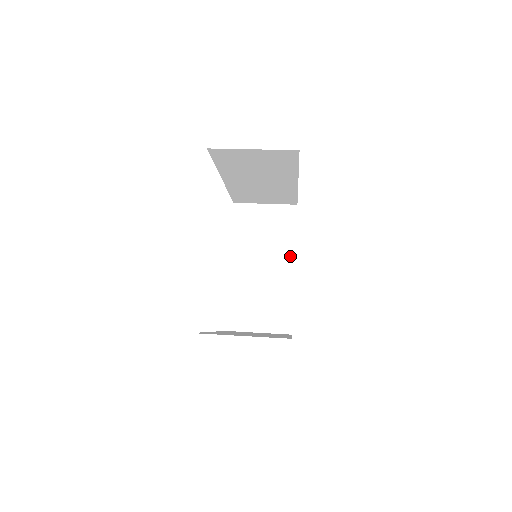
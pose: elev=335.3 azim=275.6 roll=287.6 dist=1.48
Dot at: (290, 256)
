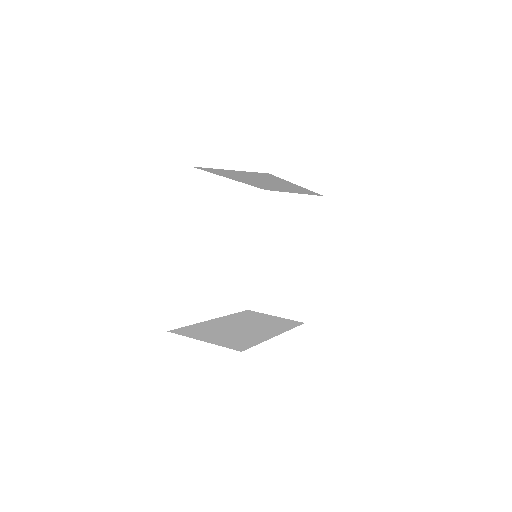
Dot at: (311, 248)
